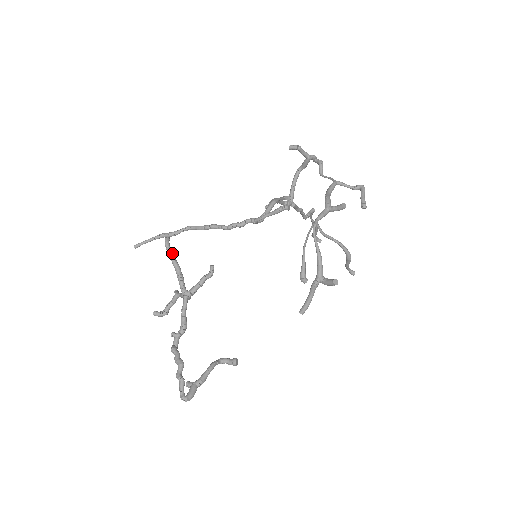
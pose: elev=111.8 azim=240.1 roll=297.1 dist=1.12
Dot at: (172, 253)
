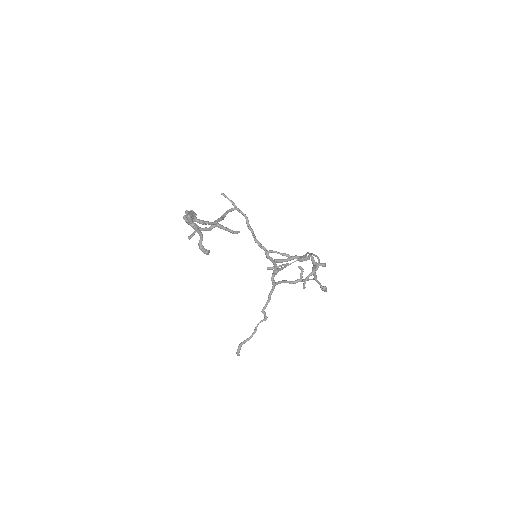
Dot at: occluded
